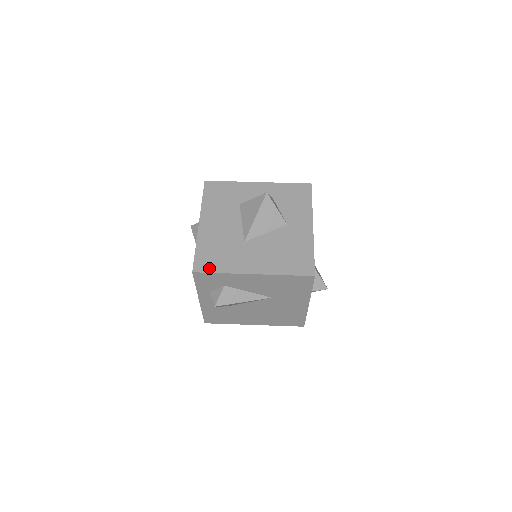
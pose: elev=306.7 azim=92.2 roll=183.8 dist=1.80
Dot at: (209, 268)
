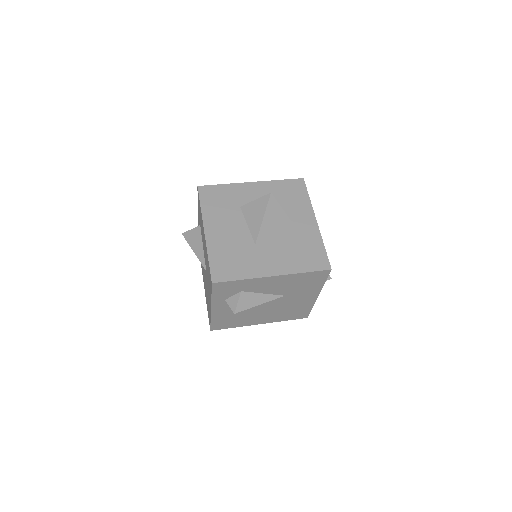
Dot at: (228, 276)
